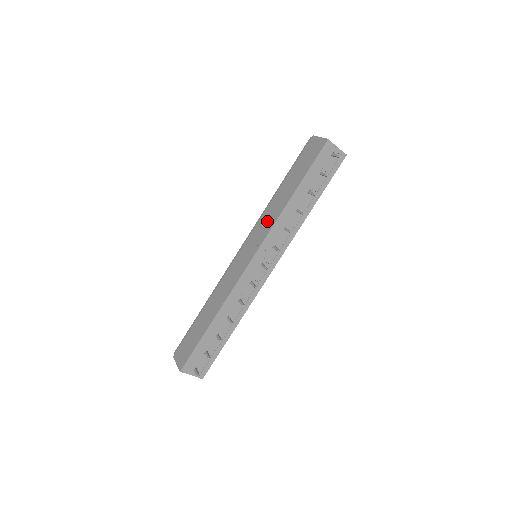
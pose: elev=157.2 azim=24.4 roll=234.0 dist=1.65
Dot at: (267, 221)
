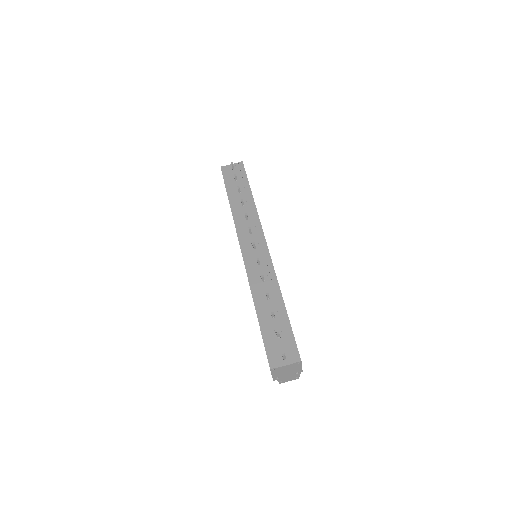
Dot at: occluded
